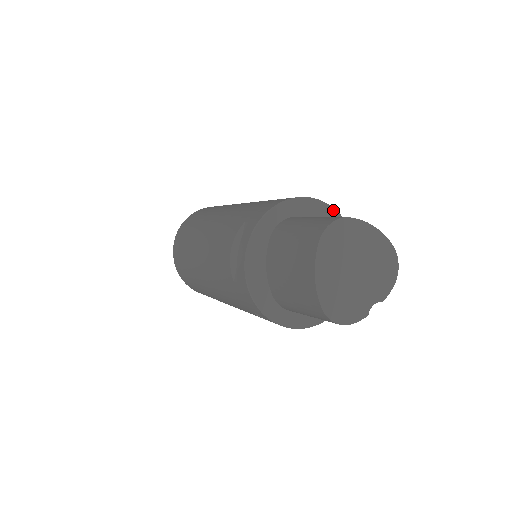
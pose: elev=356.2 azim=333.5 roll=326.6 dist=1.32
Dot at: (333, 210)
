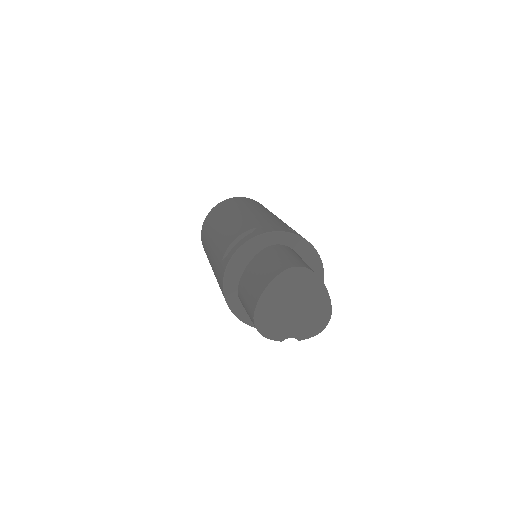
Dot at: (320, 262)
